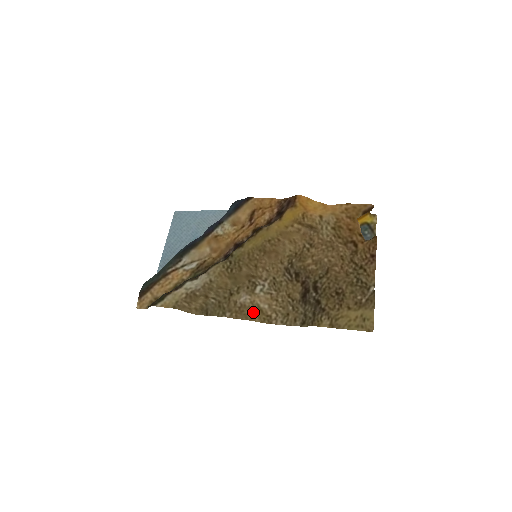
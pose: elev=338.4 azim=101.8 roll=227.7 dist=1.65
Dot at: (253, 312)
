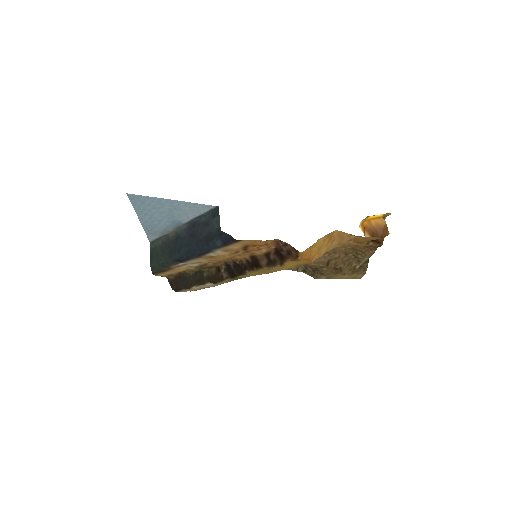
Dot at: occluded
